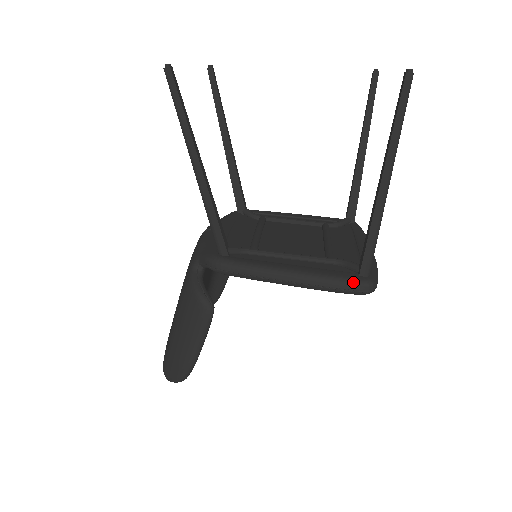
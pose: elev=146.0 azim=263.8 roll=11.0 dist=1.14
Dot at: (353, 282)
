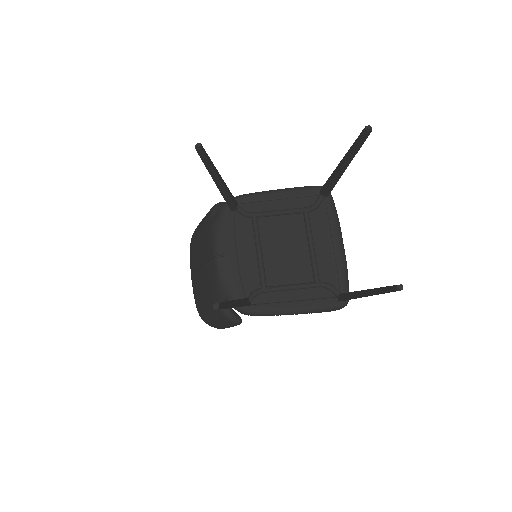
Dot at: (335, 309)
